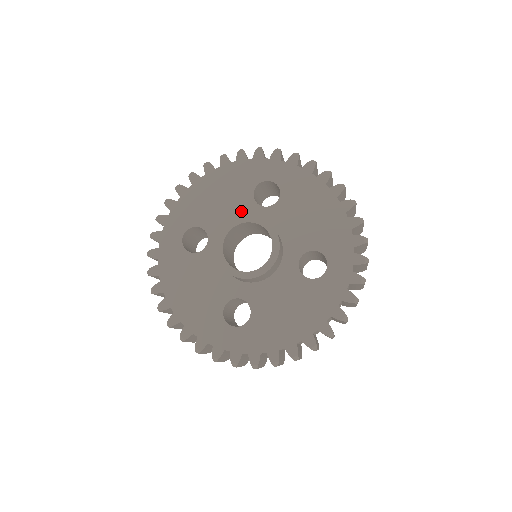
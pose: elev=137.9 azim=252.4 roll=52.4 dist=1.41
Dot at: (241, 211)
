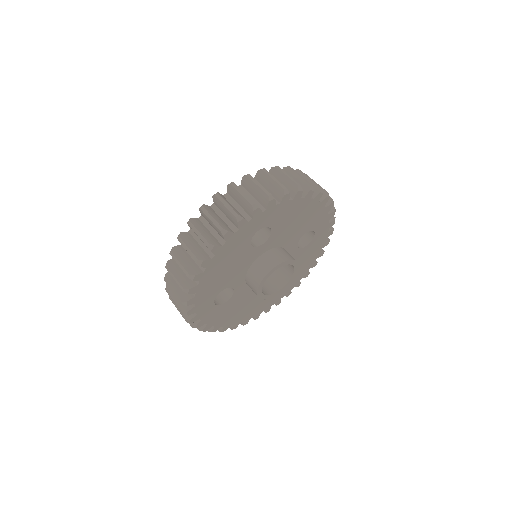
Dot at: (248, 260)
